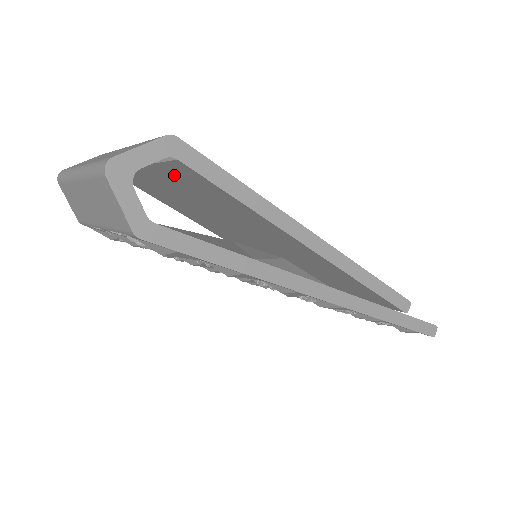
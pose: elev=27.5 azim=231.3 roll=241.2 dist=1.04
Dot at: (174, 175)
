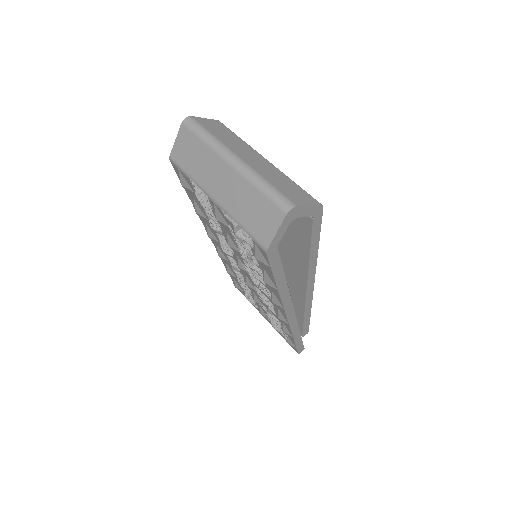
Dot at: occluded
